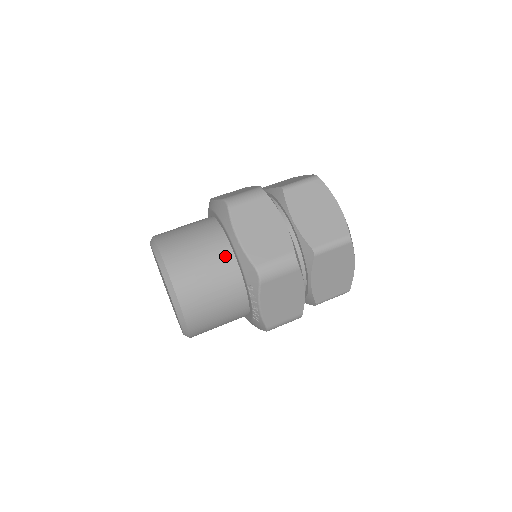
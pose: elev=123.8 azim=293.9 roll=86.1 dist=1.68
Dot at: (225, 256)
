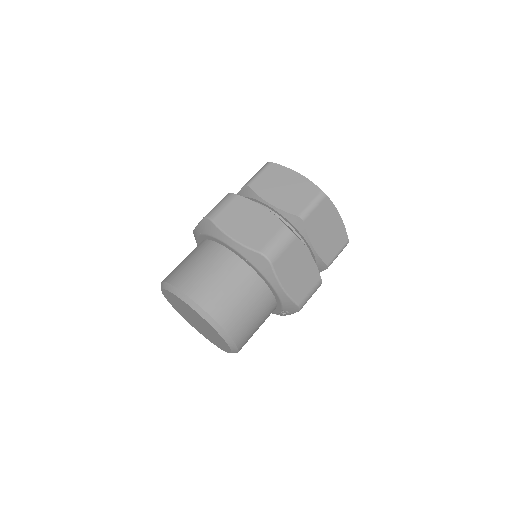
Dot at: (267, 299)
